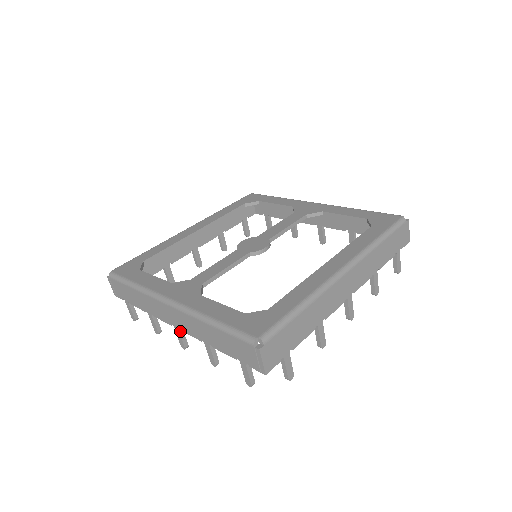
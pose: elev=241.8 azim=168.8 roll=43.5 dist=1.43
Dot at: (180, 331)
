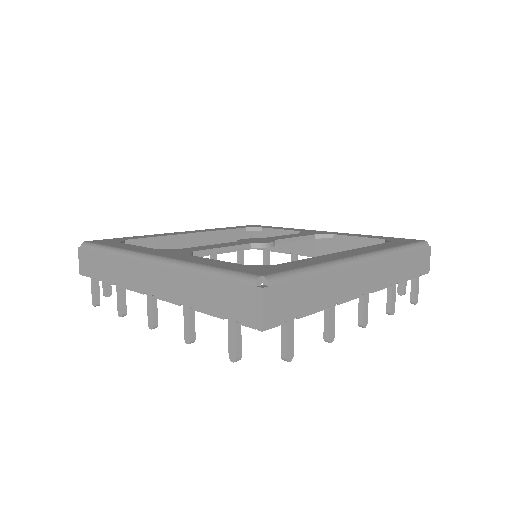
Dot at: (153, 301)
